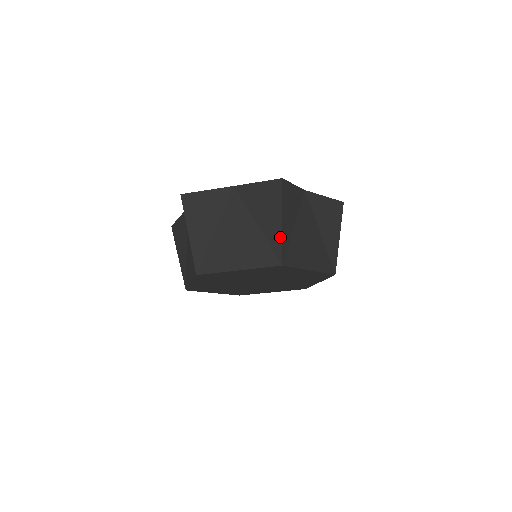
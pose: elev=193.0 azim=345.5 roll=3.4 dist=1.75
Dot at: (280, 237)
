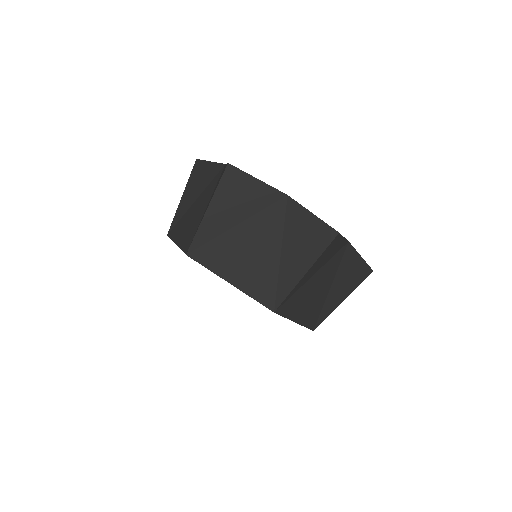
Dot at: (199, 225)
